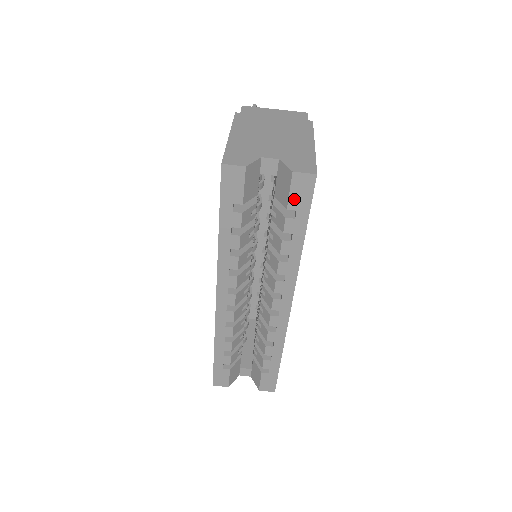
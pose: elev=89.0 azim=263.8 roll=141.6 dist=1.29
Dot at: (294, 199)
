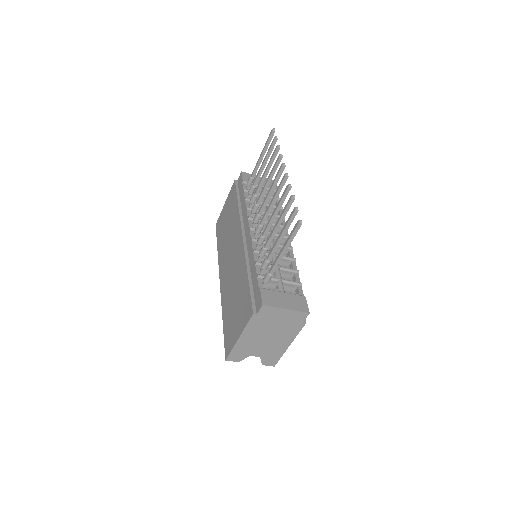
Dot at: occluded
